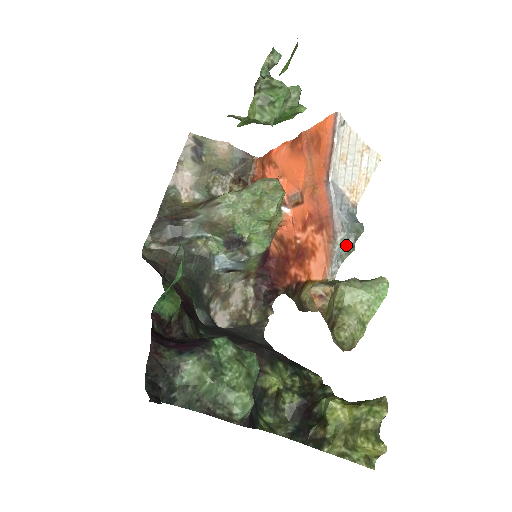
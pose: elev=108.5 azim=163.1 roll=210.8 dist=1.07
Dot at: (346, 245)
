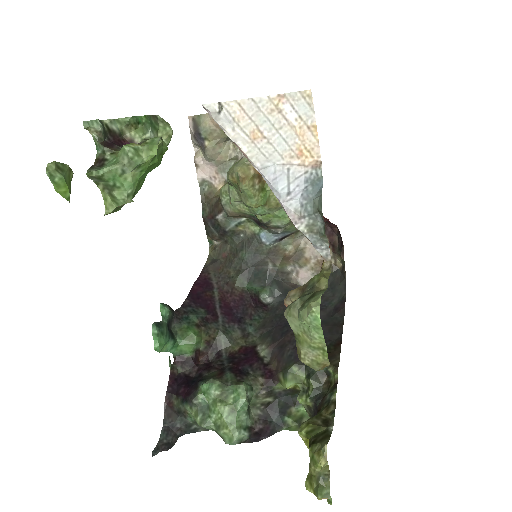
Dot at: (317, 228)
